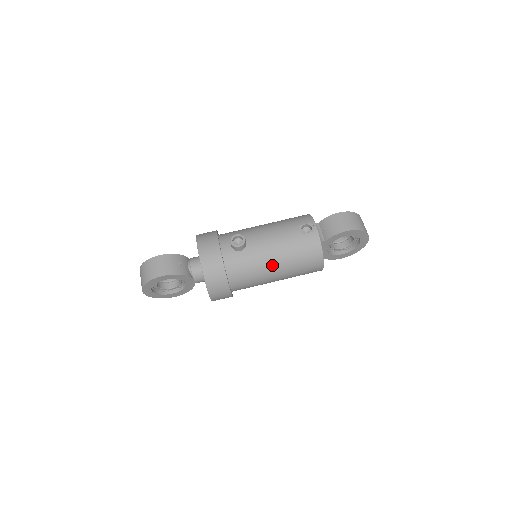
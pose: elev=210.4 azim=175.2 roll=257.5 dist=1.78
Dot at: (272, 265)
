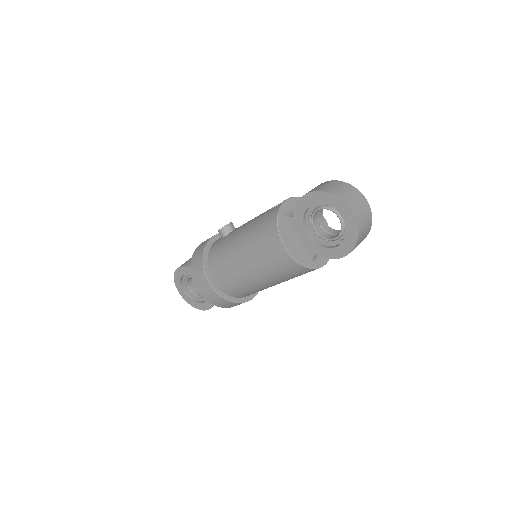
Dot at: (237, 247)
